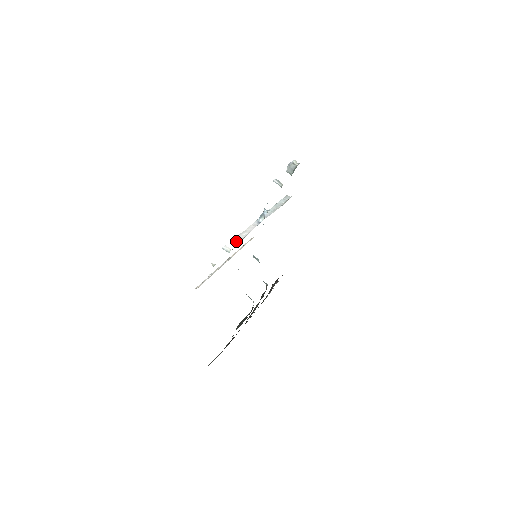
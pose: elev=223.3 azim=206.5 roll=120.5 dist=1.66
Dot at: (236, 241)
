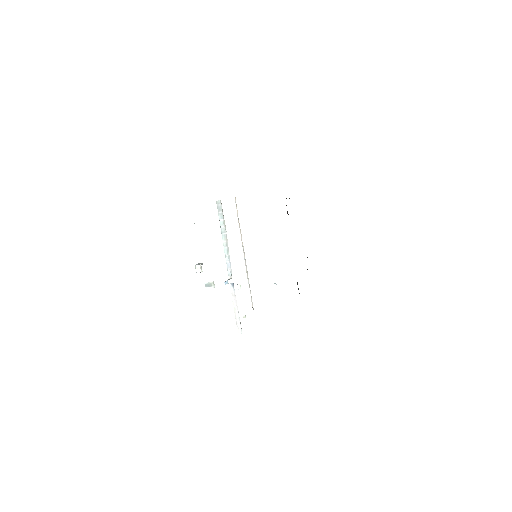
Dot at: (240, 331)
